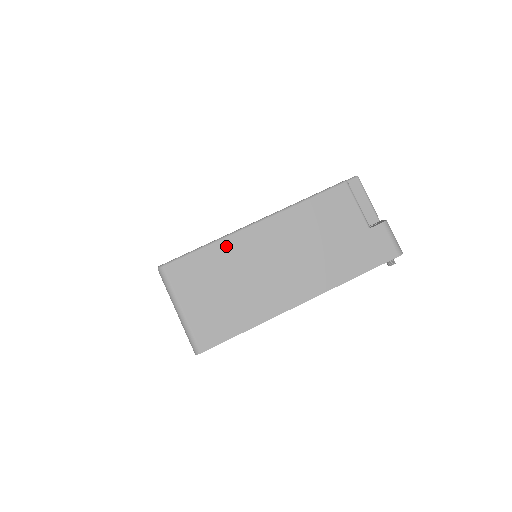
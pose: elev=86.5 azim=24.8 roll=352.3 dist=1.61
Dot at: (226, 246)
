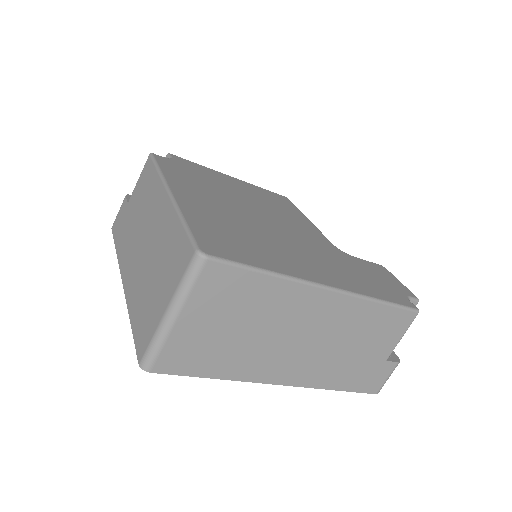
Dot at: (285, 289)
